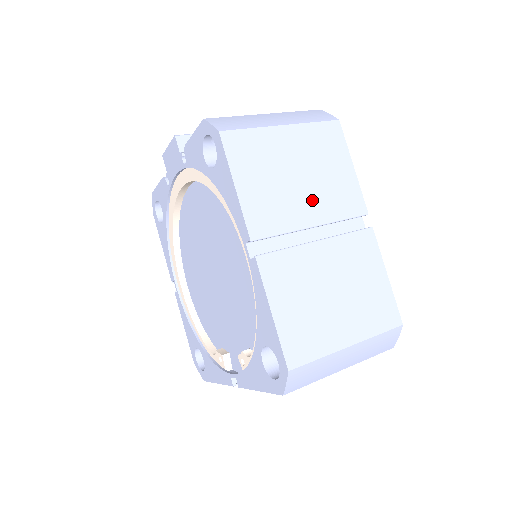
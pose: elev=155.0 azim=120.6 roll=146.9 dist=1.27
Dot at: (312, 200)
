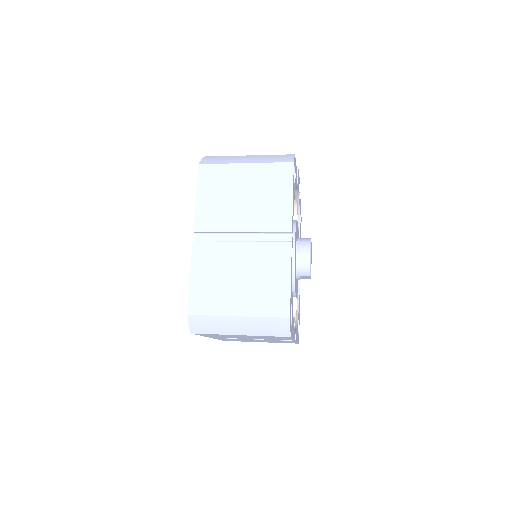
Dot at: (248, 214)
